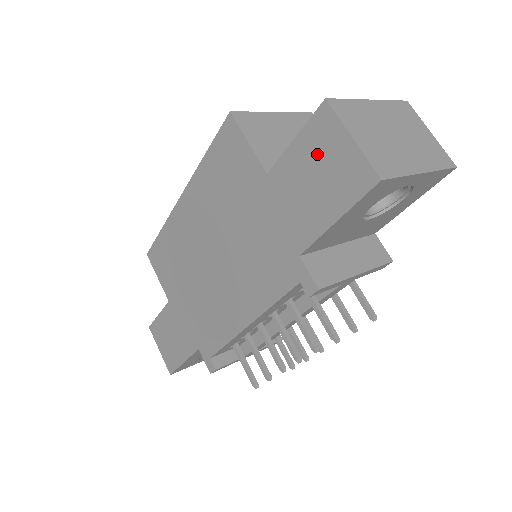
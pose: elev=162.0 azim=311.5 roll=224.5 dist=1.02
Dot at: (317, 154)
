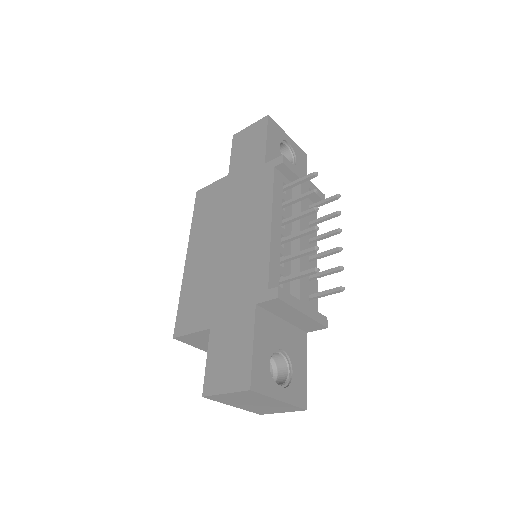
Dot at: (243, 143)
